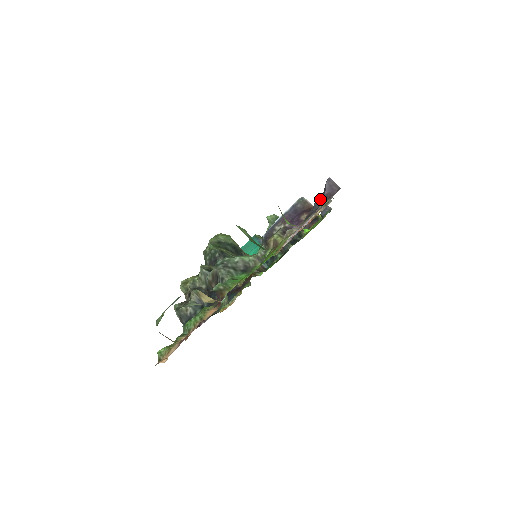
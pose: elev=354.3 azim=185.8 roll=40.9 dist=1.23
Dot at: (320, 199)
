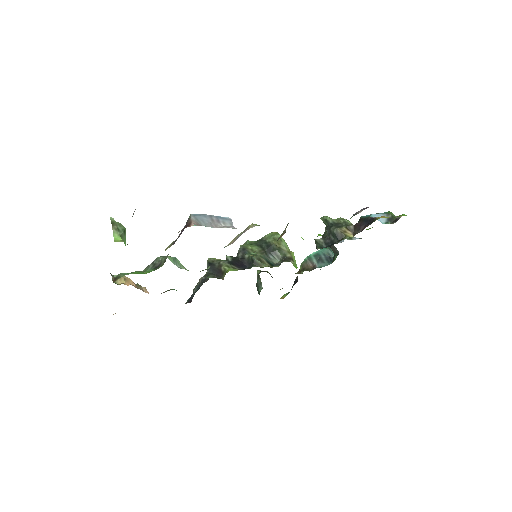
Dot at: occluded
